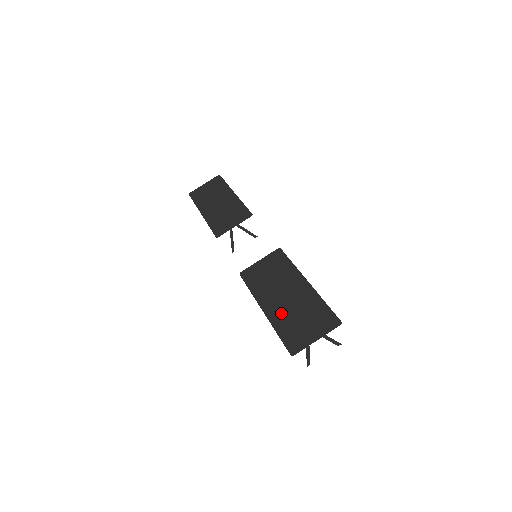
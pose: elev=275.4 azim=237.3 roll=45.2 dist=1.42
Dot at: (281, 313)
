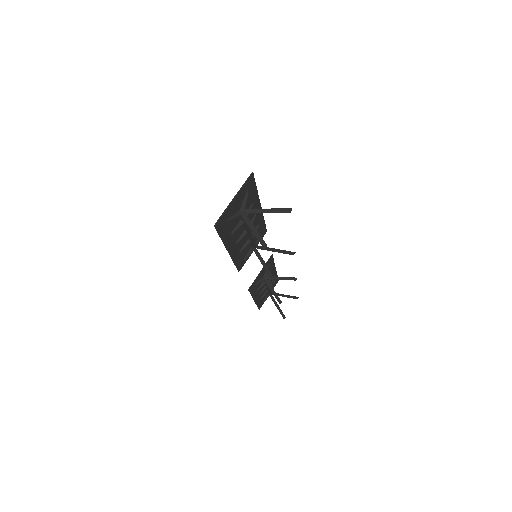
Dot at: (233, 233)
